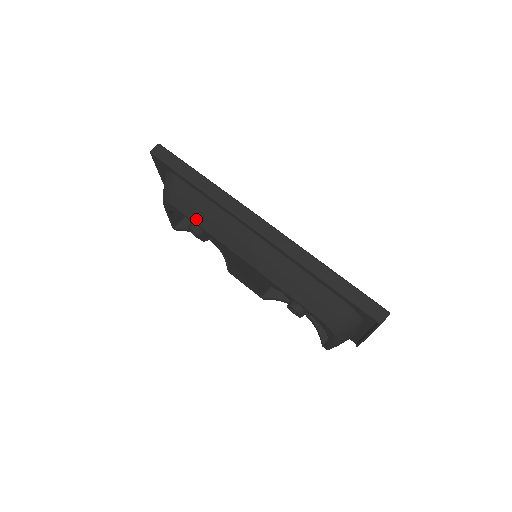
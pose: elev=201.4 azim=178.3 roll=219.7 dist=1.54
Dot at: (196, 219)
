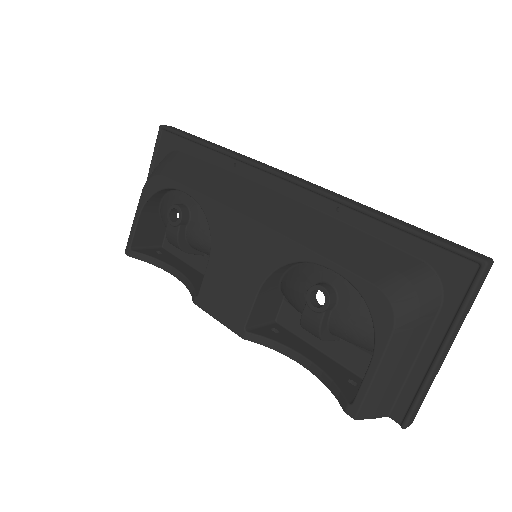
Dot at: (192, 184)
